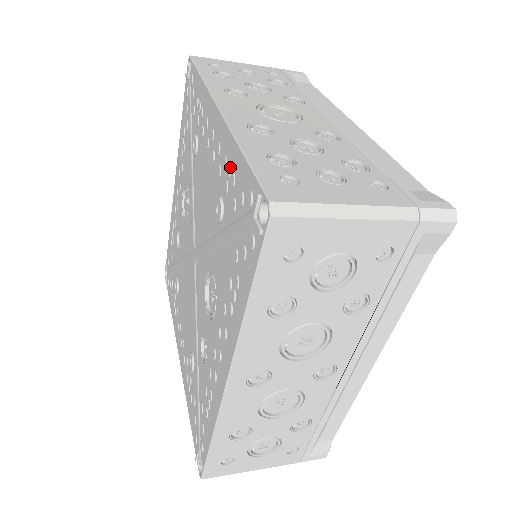
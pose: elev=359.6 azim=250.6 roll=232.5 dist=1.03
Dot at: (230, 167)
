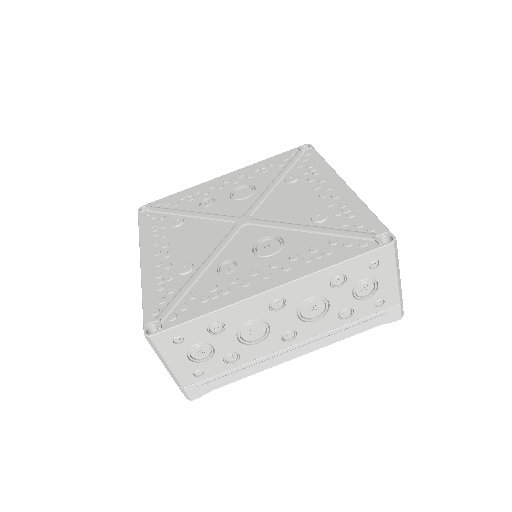
Dot at: (350, 209)
